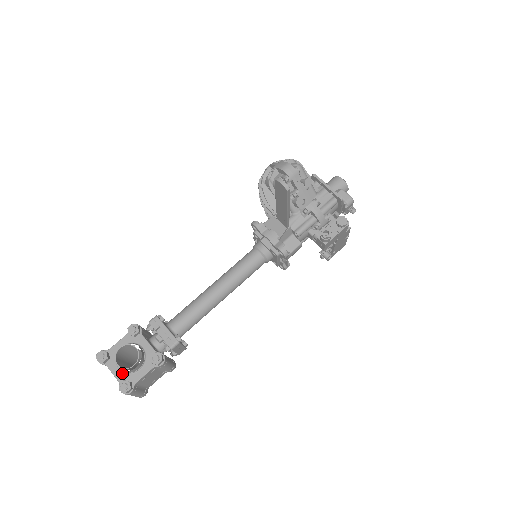
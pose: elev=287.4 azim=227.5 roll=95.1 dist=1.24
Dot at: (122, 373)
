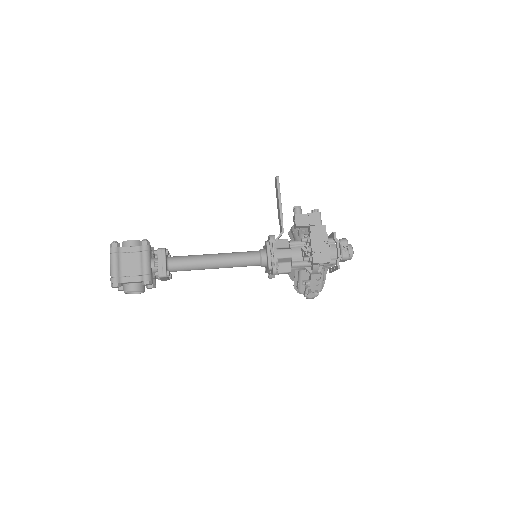
Dot at: occluded
